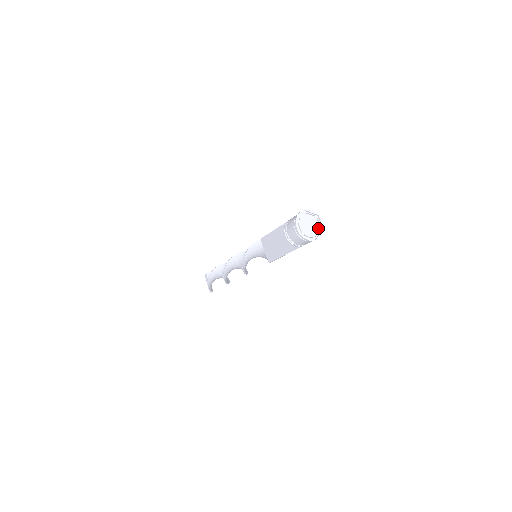
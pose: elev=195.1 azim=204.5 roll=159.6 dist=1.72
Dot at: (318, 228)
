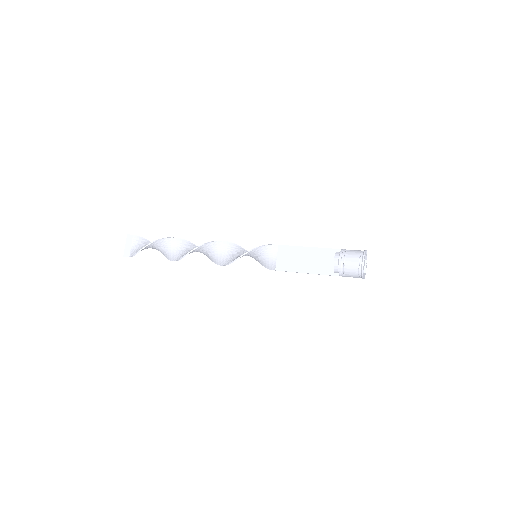
Dot at: (364, 270)
